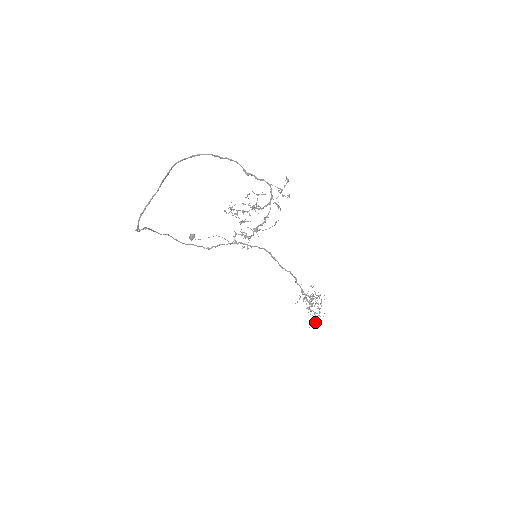
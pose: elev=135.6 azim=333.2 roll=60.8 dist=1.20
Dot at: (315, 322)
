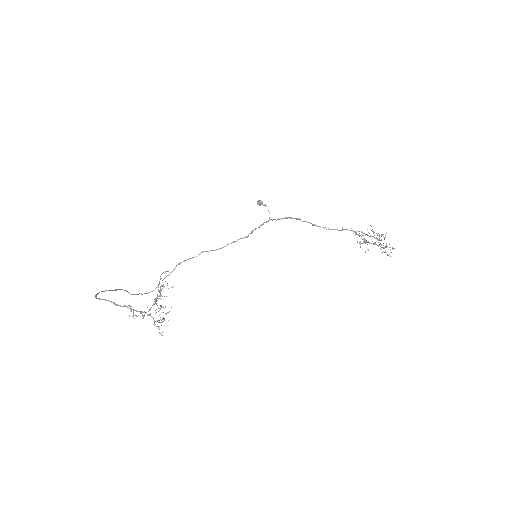
Dot at: (387, 255)
